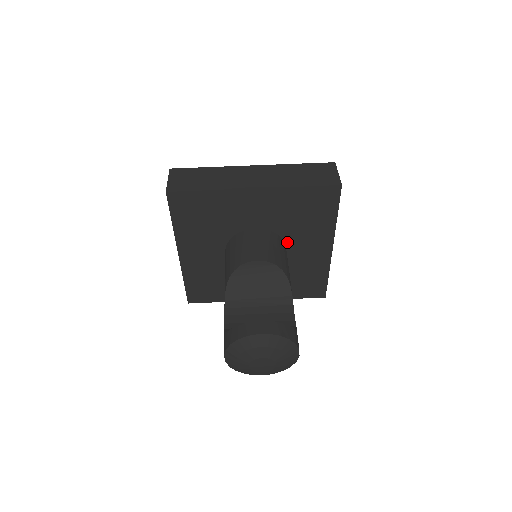
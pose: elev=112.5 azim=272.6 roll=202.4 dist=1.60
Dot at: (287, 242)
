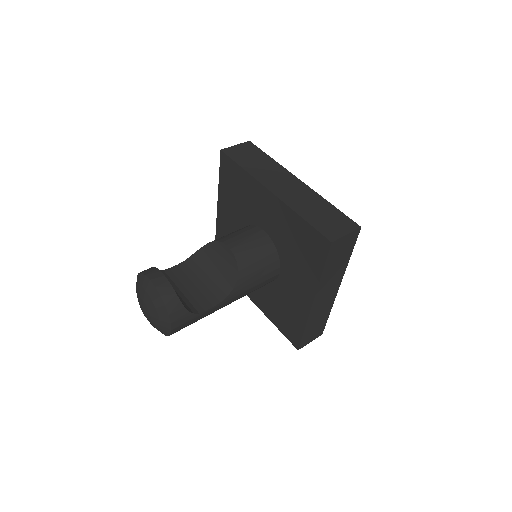
Dot at: (282, 265)
